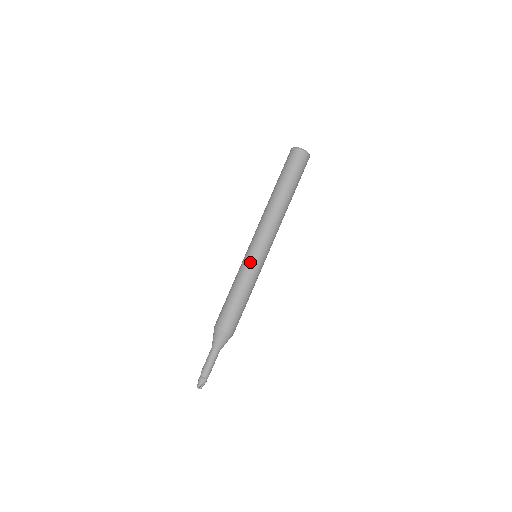
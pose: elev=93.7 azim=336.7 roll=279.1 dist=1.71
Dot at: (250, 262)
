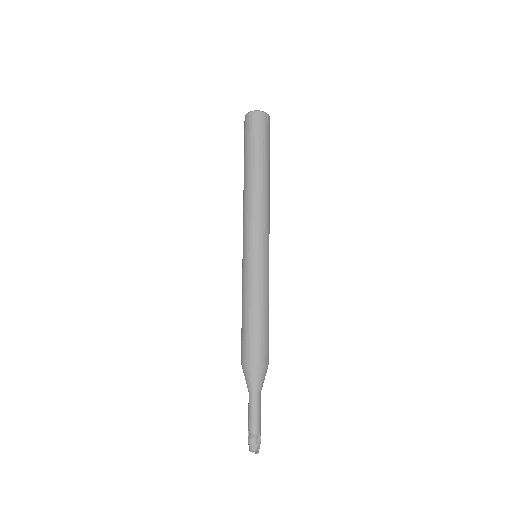
Dot at: (259, 265)
